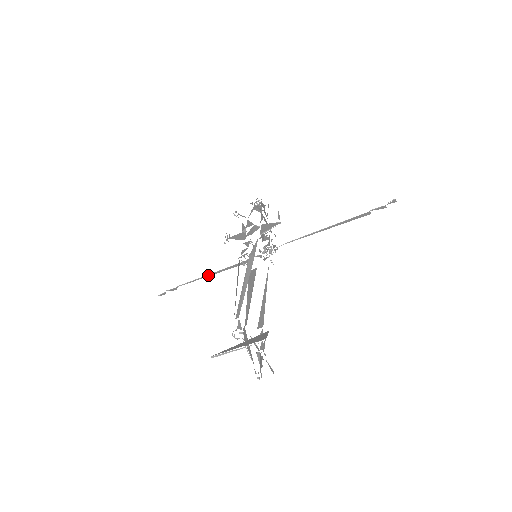
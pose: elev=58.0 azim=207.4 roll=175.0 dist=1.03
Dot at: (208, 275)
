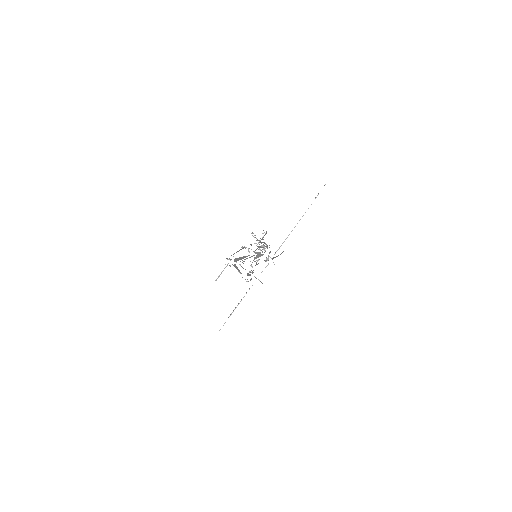
Dot at: occluded
